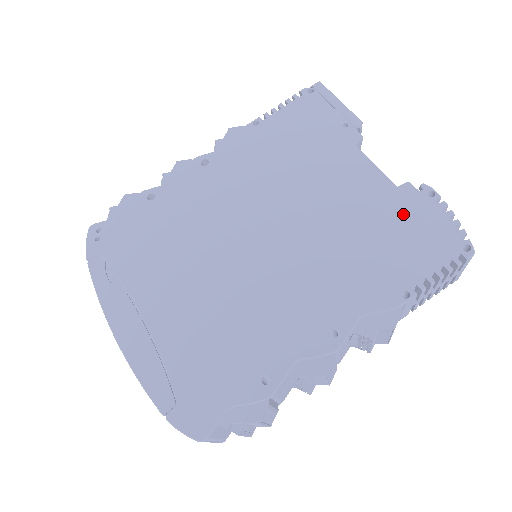
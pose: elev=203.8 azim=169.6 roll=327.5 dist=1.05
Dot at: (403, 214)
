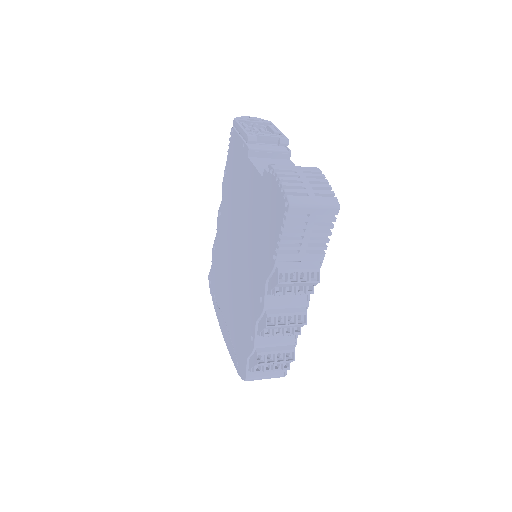
Dot at: (266, 197)
